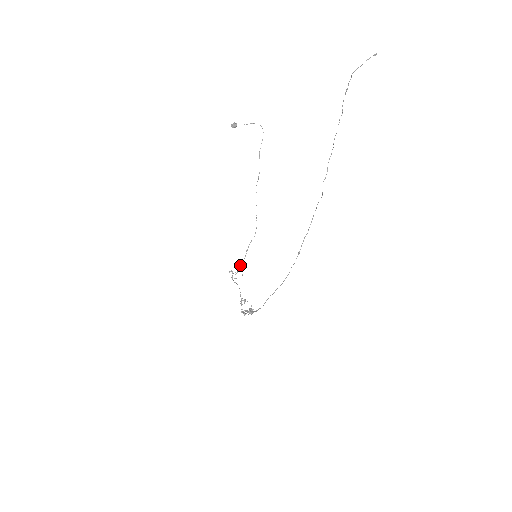
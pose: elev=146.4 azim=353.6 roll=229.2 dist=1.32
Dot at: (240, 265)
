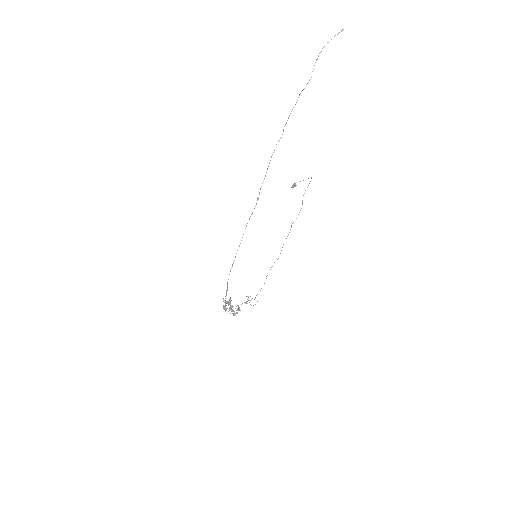
Dot at: occluded
